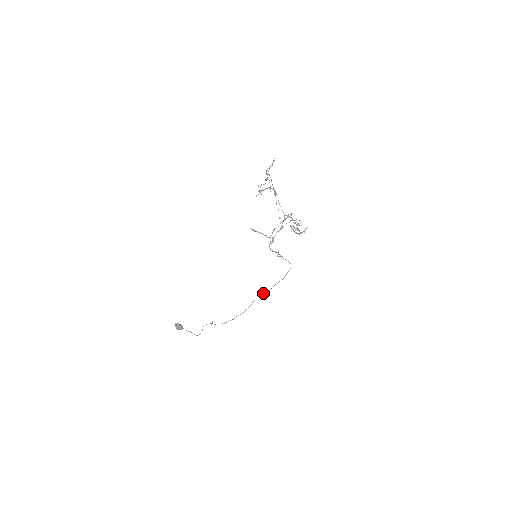
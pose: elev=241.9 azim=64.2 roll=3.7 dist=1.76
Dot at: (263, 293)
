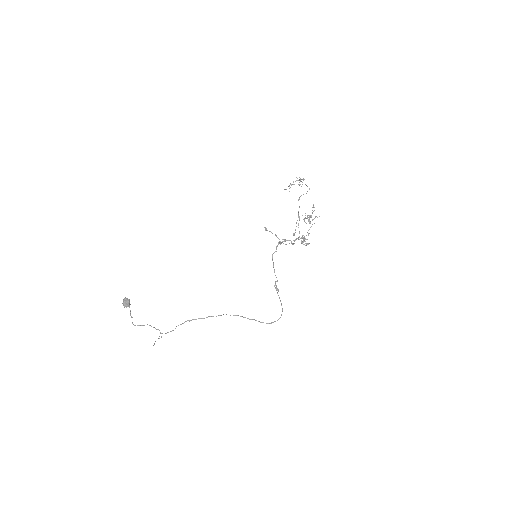
Dot at: occluded
